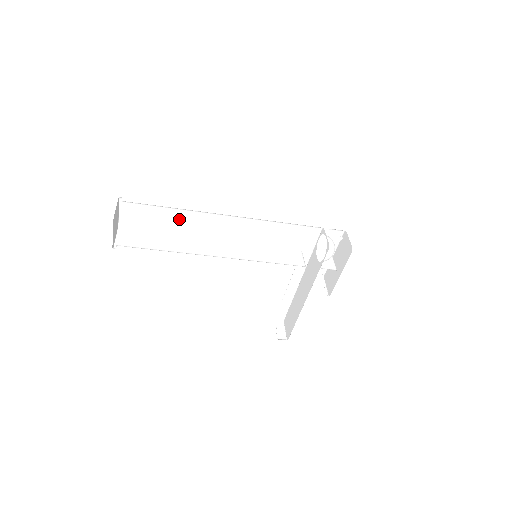
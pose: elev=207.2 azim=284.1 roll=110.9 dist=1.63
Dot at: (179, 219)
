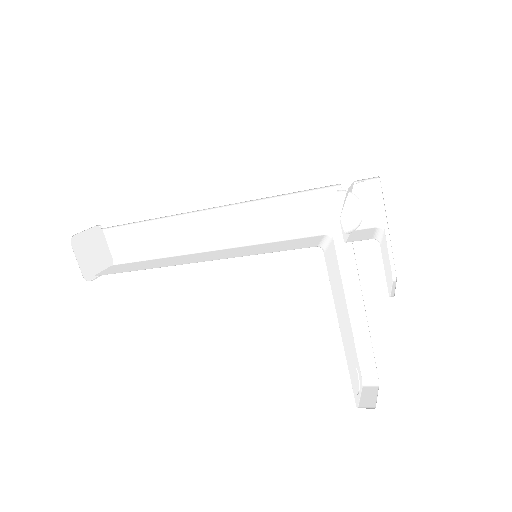
Dot at: (162, 235)
